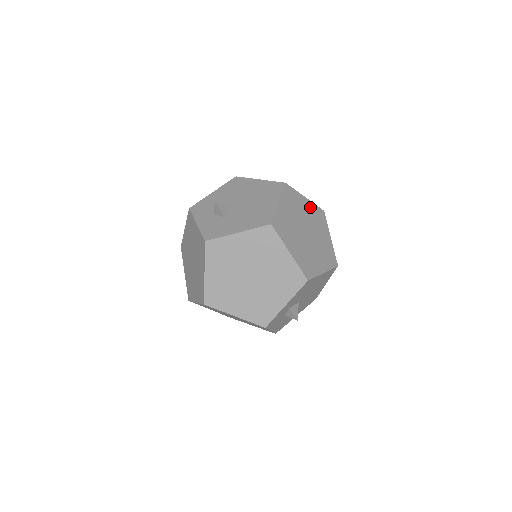
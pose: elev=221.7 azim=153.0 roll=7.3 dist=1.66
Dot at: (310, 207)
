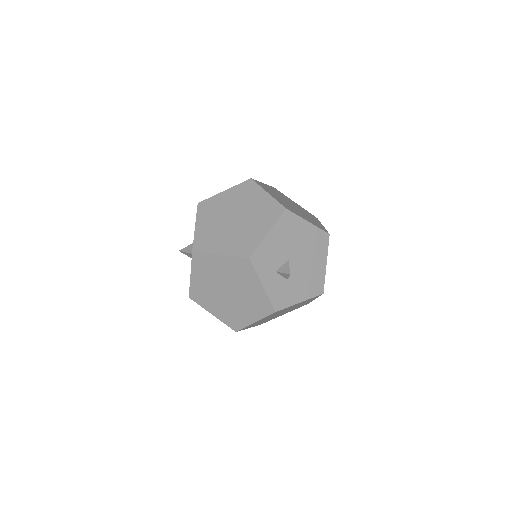
Dot at: occluded
